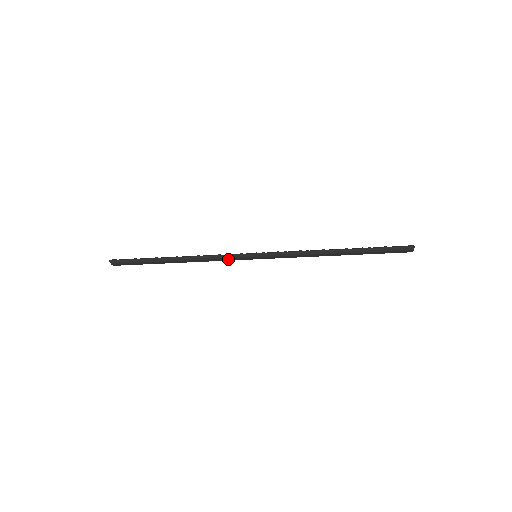
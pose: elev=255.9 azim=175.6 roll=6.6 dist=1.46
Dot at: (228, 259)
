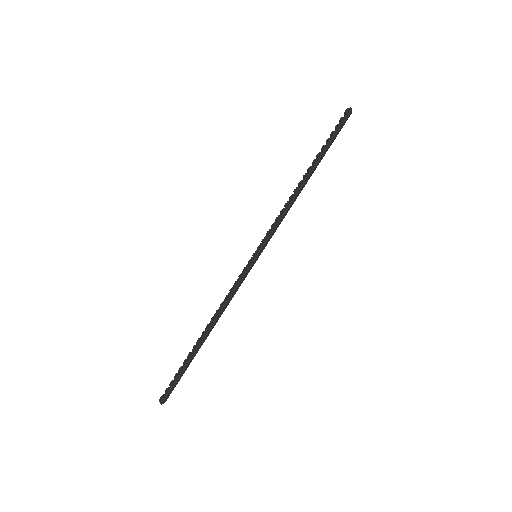
Dot at: (240, 284)
